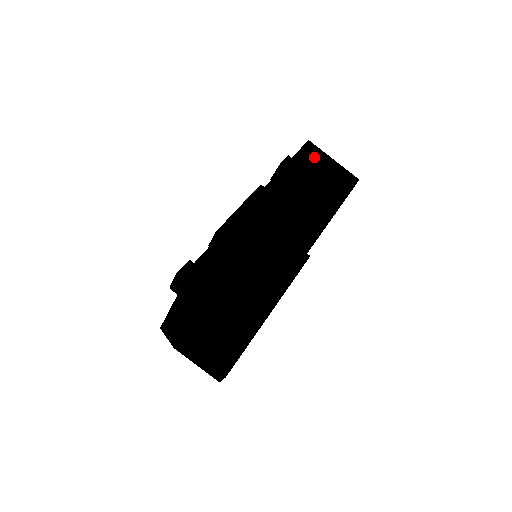
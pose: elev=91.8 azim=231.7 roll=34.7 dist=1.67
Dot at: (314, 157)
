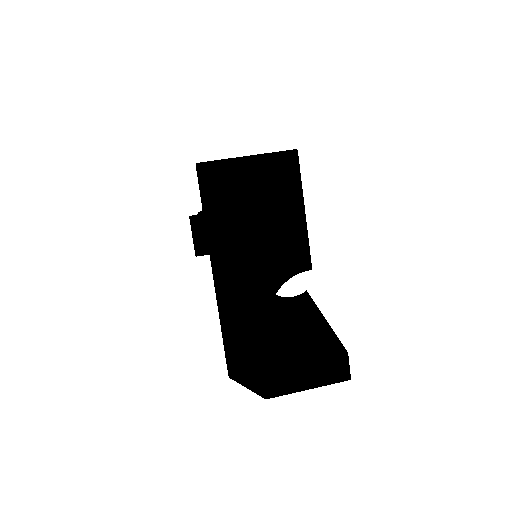
Dot at: occluded
